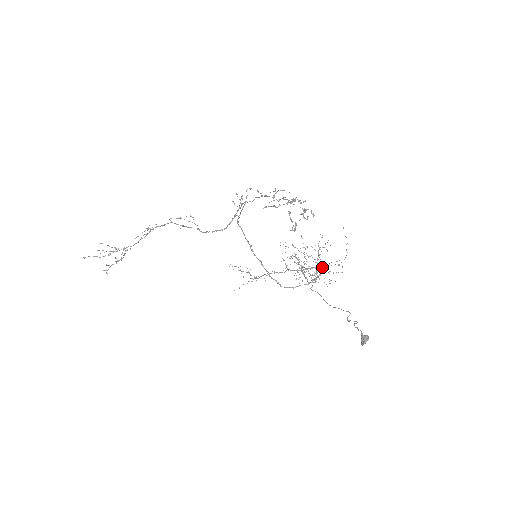
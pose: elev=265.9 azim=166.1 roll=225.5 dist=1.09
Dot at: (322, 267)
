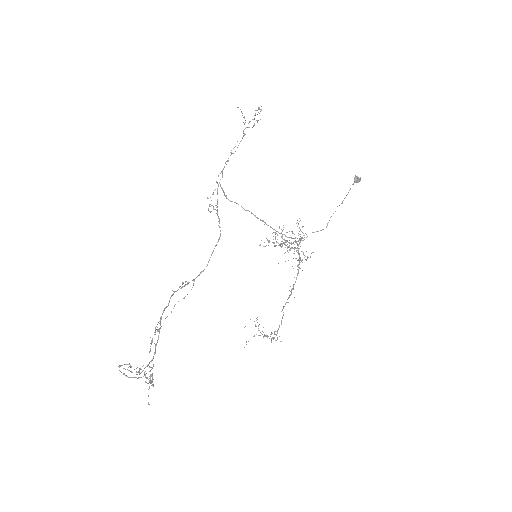
Dot at: (297, 274)
